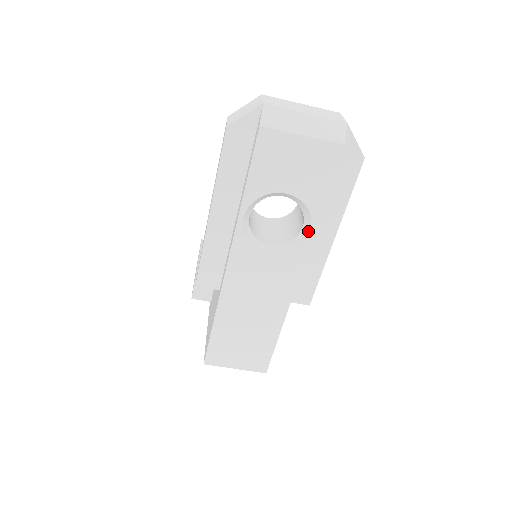
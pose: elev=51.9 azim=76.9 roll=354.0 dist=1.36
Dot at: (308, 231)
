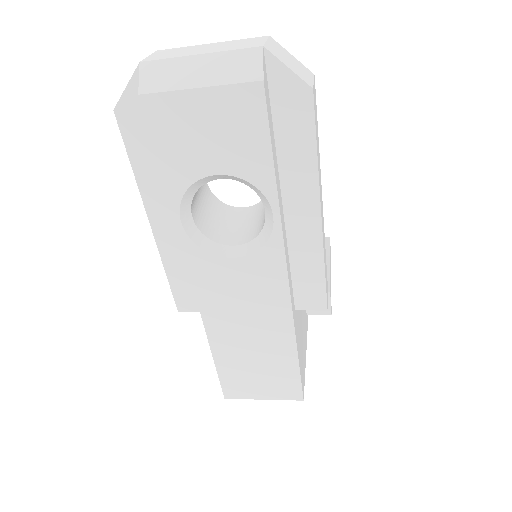
Dot at: (271, 217)
